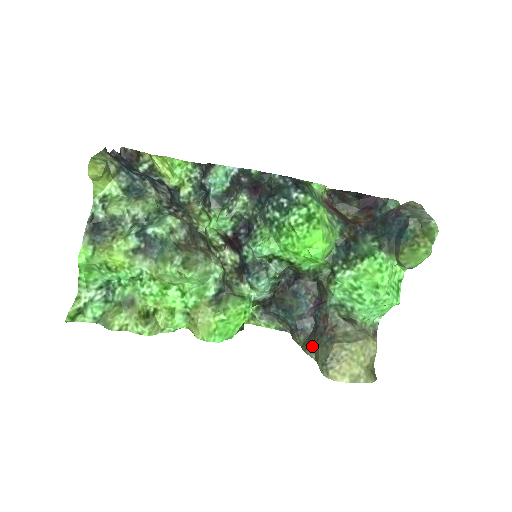
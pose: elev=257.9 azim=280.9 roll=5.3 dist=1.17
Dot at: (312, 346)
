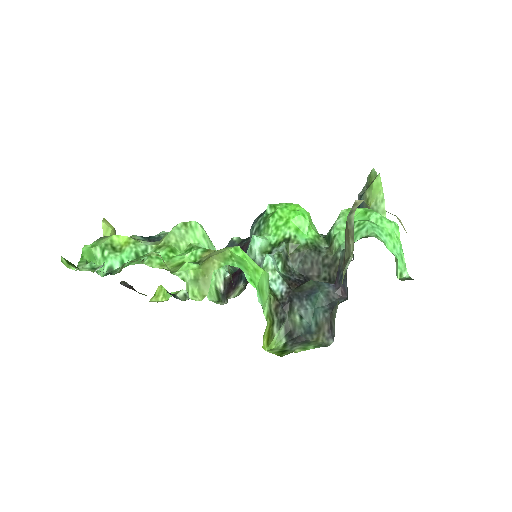
Dot at: (345, 263)
